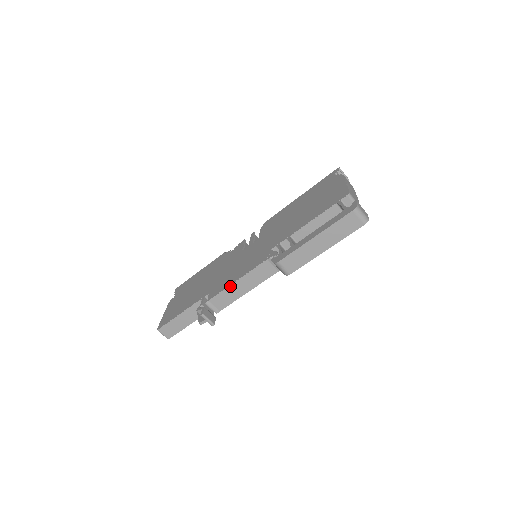
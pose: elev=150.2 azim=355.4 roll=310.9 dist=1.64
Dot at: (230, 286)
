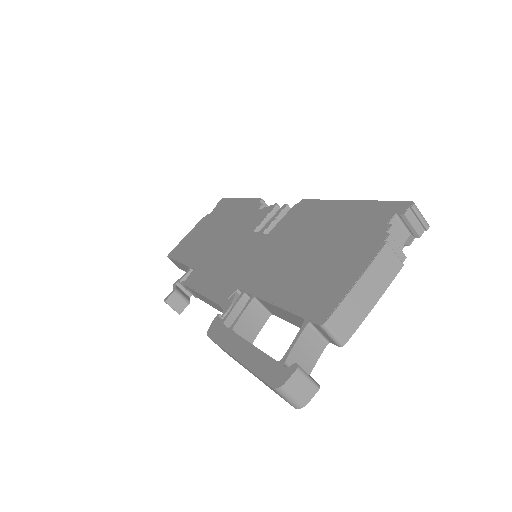
Dot at: (196, 291)
